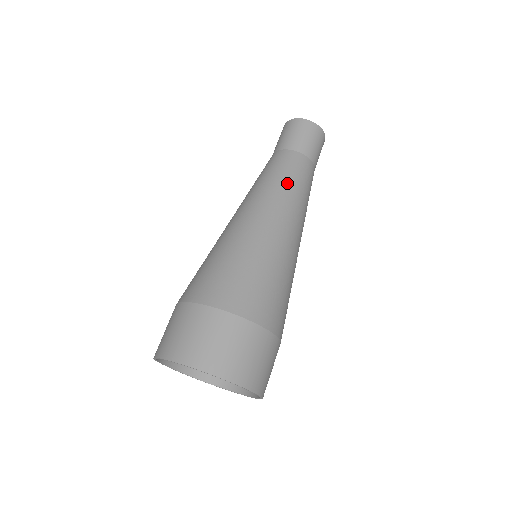
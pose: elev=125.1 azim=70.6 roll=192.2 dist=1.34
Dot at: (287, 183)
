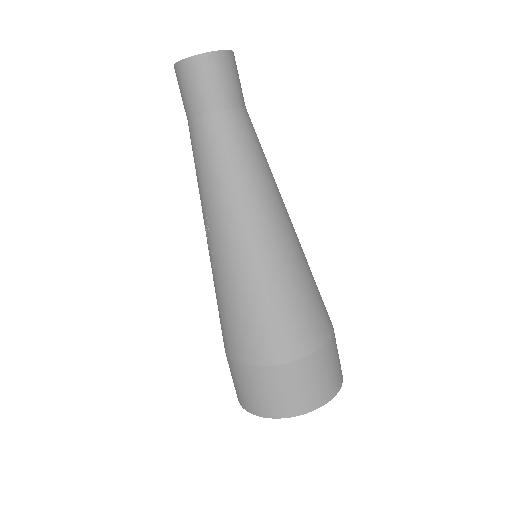
Dot at: (254, 167)
